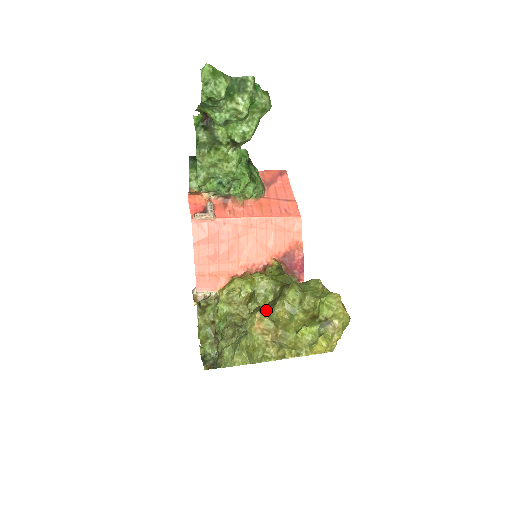
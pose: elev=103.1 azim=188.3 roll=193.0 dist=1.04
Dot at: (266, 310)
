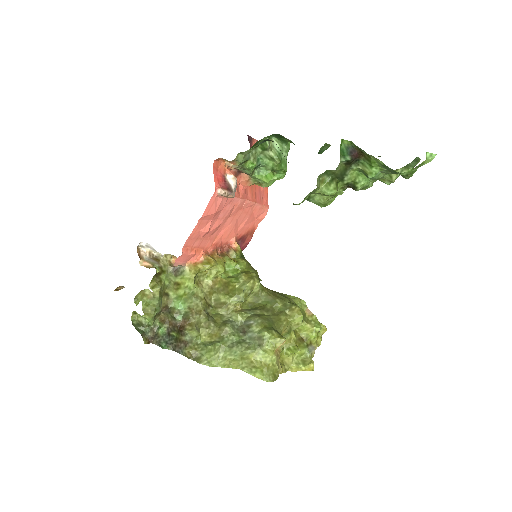
Dot at: (275, 328)
